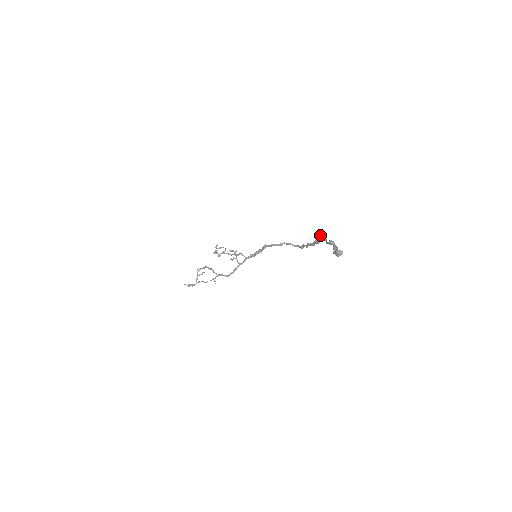
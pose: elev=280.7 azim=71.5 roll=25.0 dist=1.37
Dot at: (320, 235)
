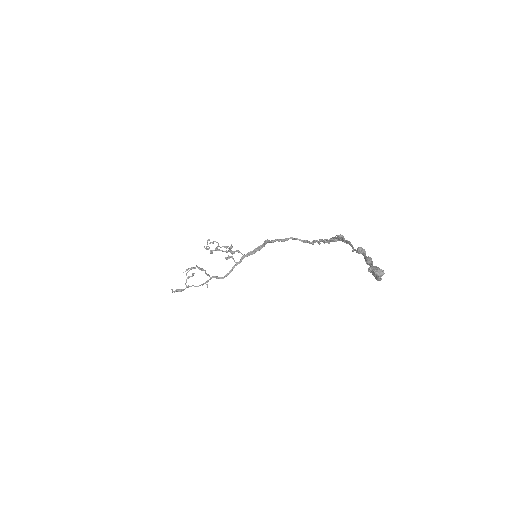
Dot at: (340, 234)
